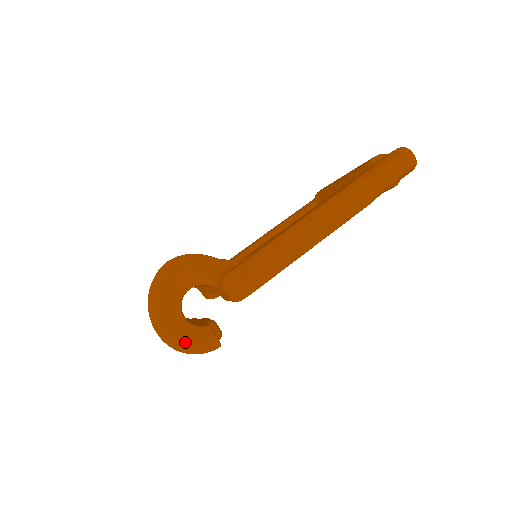
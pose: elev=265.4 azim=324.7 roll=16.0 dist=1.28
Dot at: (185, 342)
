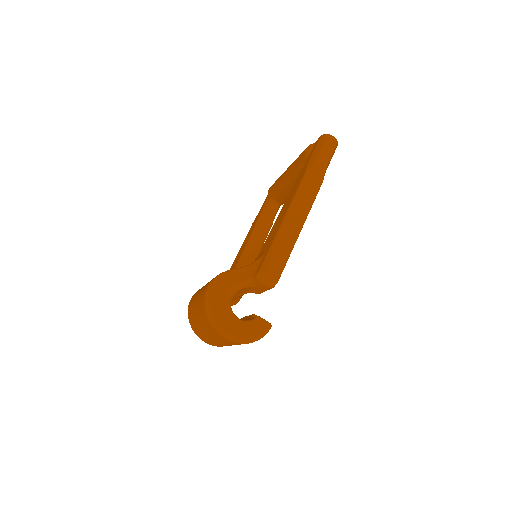
Dot at: (248, 335)
